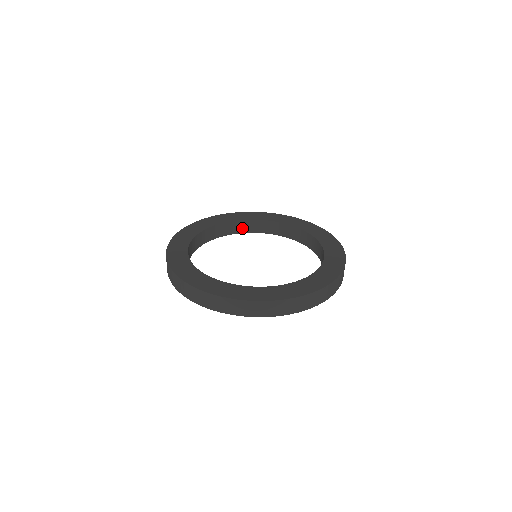
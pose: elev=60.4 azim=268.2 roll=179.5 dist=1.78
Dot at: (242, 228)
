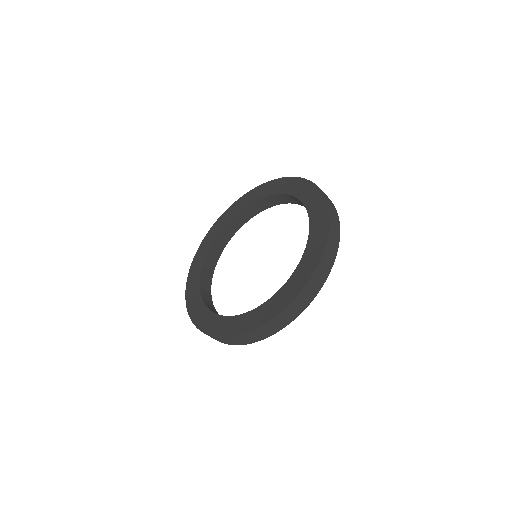
Dot at: (262, 206)
